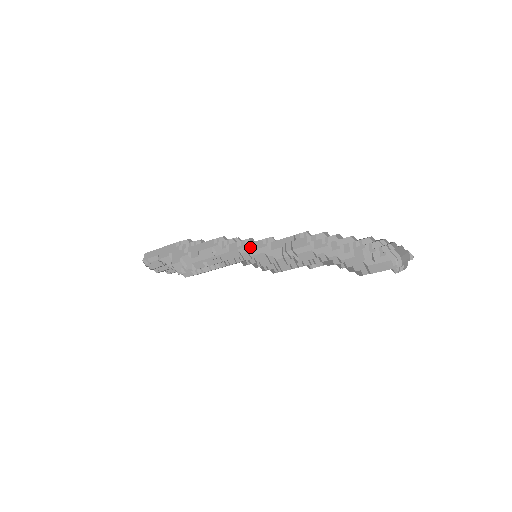
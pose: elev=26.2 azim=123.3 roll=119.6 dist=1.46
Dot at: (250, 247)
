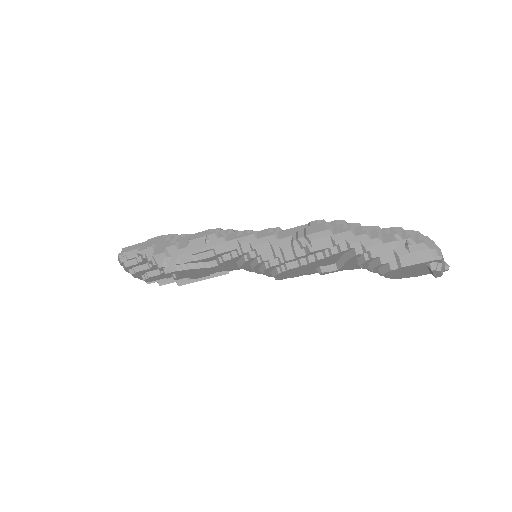
Dot at: (253, 236)
